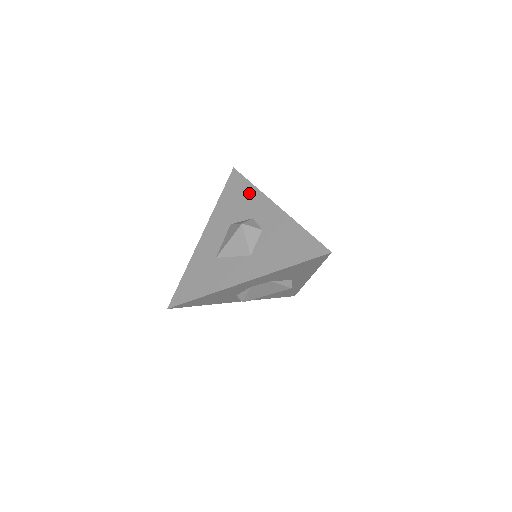
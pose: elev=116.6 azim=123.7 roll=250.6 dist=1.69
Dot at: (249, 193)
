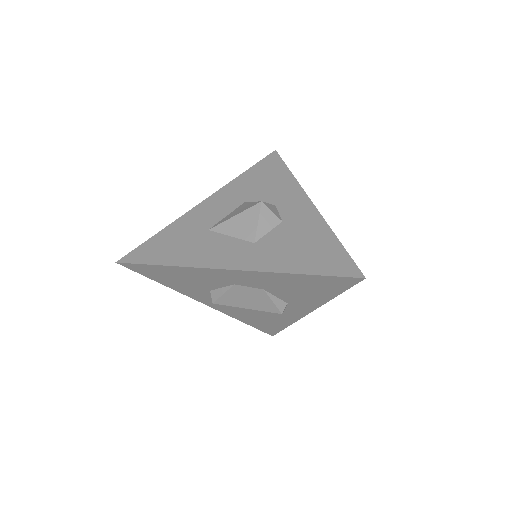
Dot at: (283, 179)
